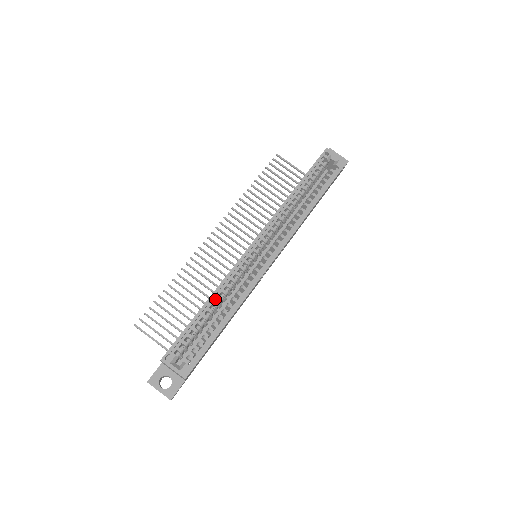
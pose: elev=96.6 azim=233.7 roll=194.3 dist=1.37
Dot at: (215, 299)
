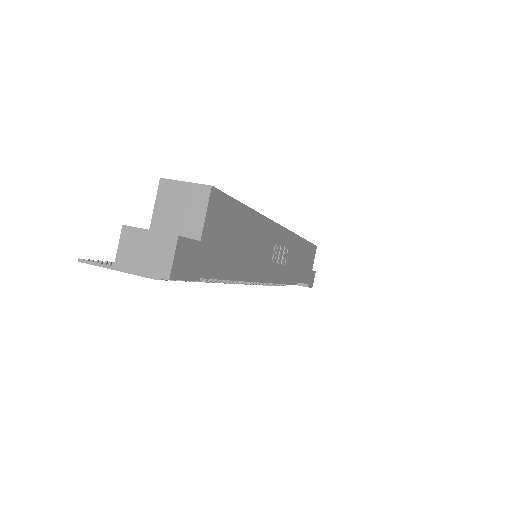
Dot at: occluded
